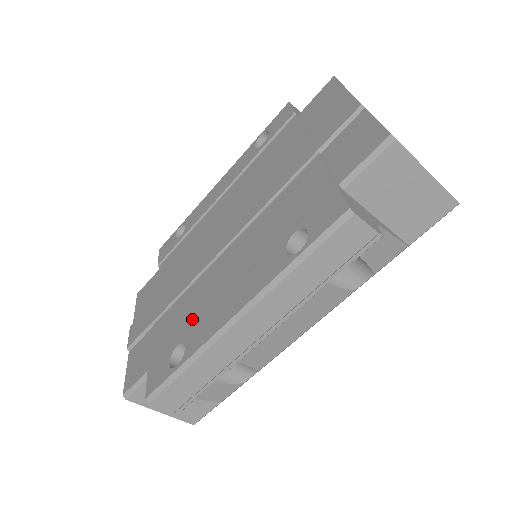
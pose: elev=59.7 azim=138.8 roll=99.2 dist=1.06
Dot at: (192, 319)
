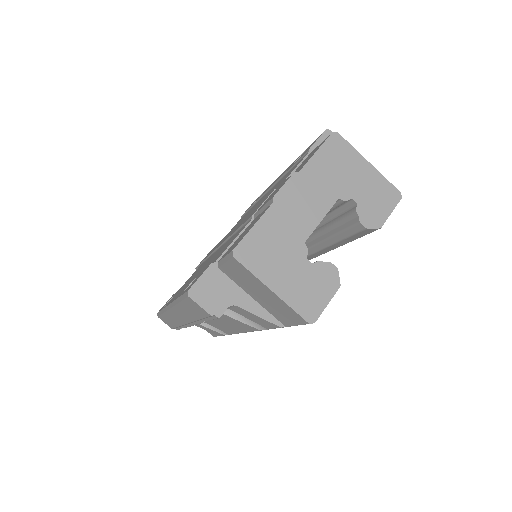
Dot at: occluded
